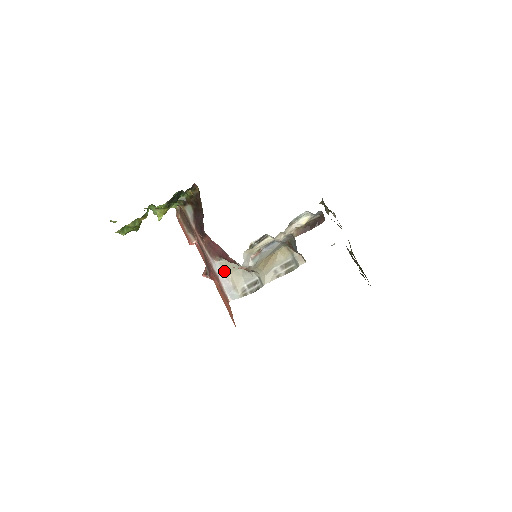
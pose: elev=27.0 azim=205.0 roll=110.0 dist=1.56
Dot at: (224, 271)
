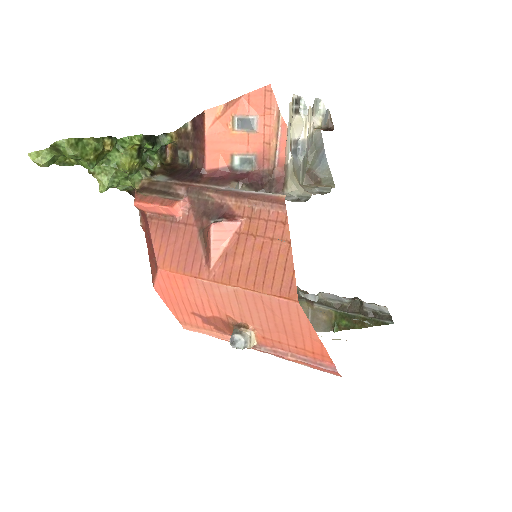
Dot at: occluded
